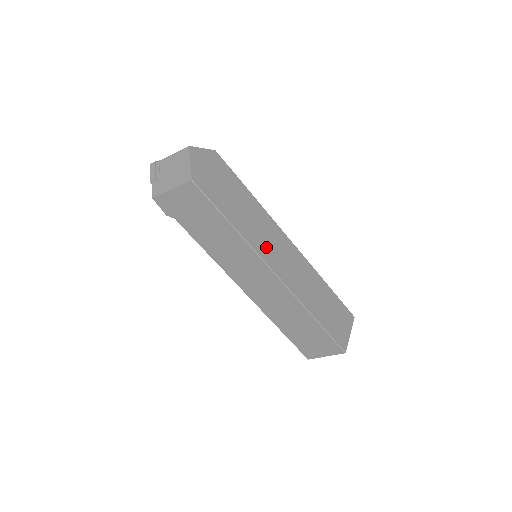
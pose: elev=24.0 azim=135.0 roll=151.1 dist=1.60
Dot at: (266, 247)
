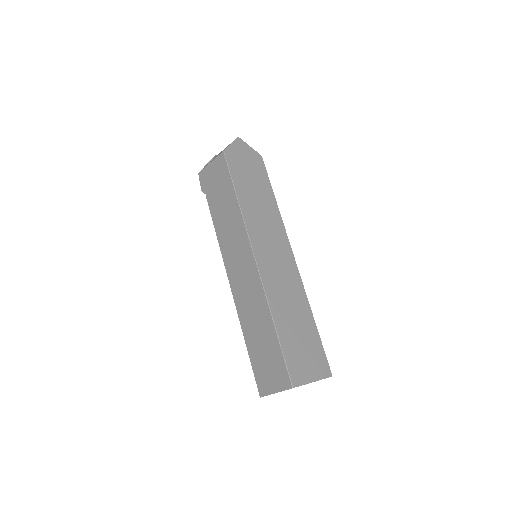
Dot at: (261, 235)
